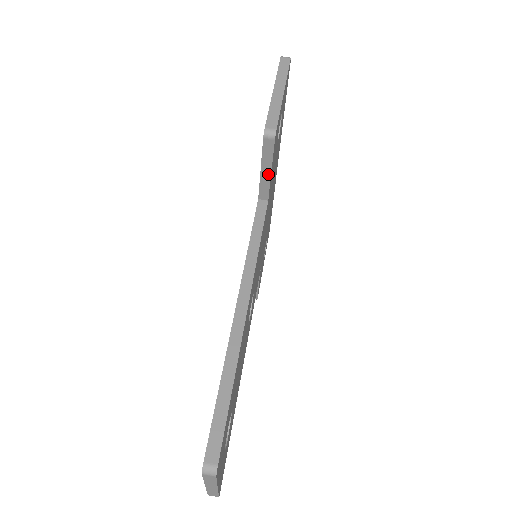
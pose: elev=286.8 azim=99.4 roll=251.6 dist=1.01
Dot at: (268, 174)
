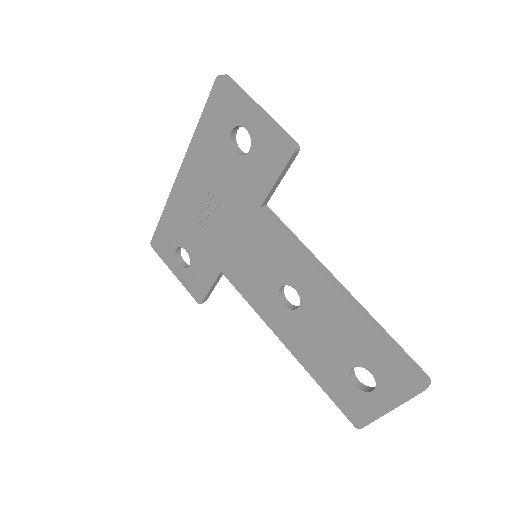
Dot at: (279, 182)
